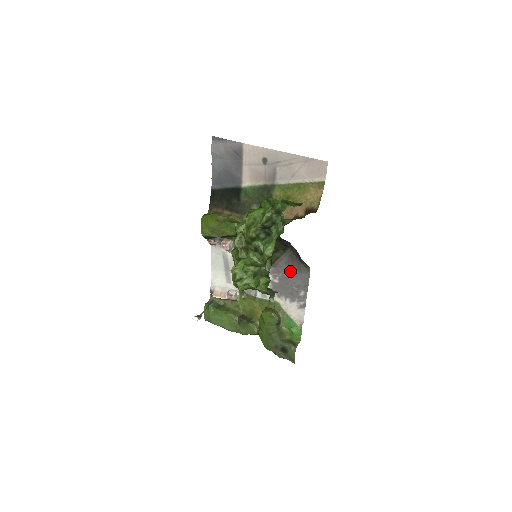
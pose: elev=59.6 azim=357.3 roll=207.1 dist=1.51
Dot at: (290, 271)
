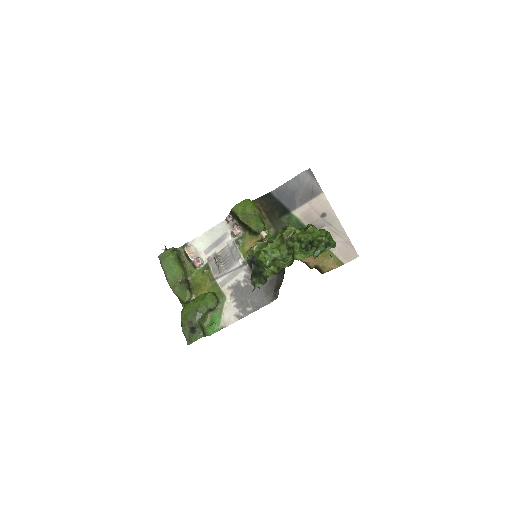
Dot at: occluded
